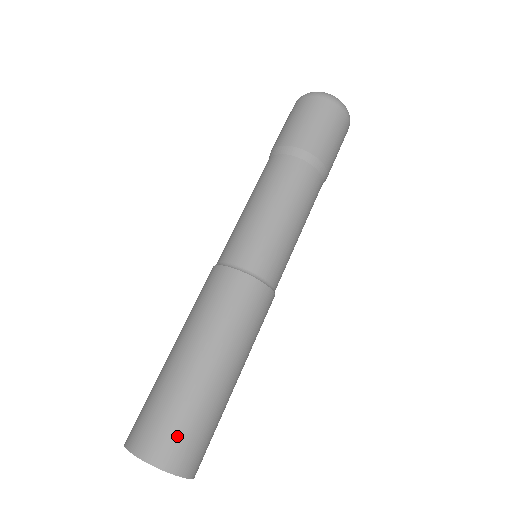
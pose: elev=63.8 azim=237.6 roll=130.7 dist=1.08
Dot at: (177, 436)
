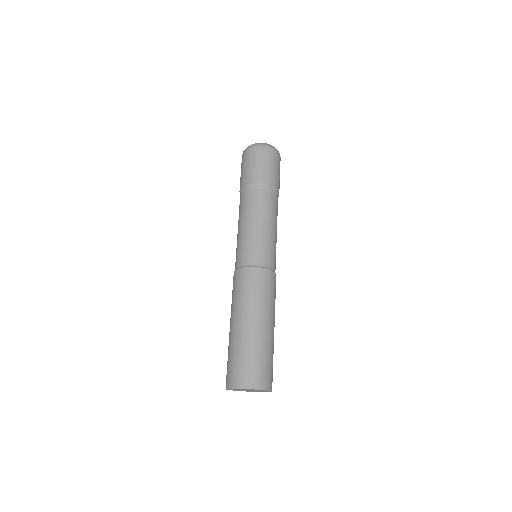
Dot at: (246, 368)
